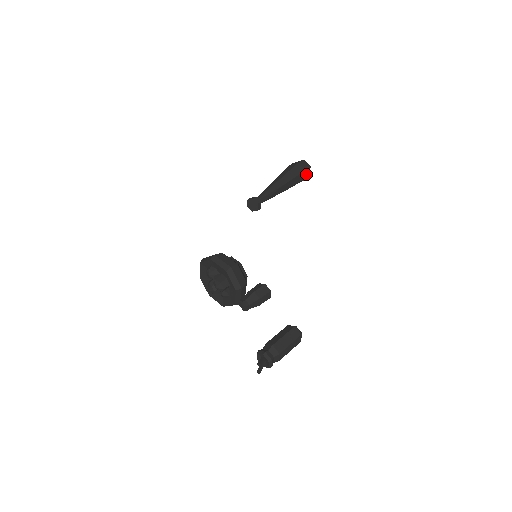
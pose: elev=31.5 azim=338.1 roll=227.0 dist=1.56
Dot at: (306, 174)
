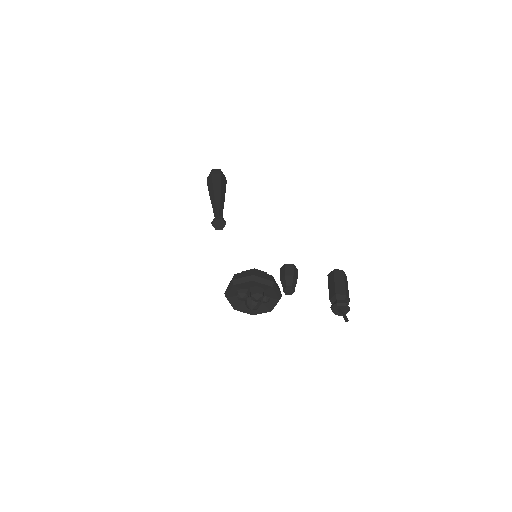
Dot at: (224, 177)
